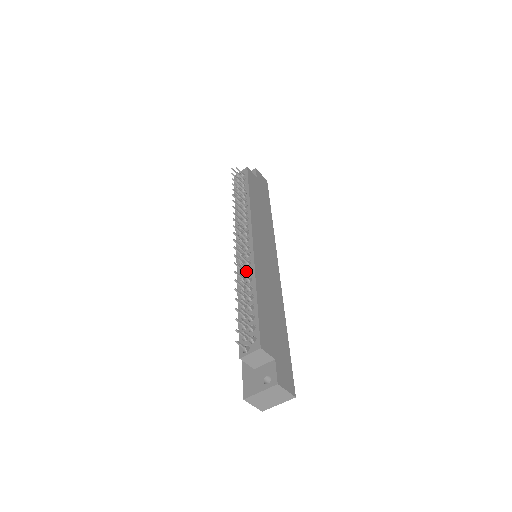
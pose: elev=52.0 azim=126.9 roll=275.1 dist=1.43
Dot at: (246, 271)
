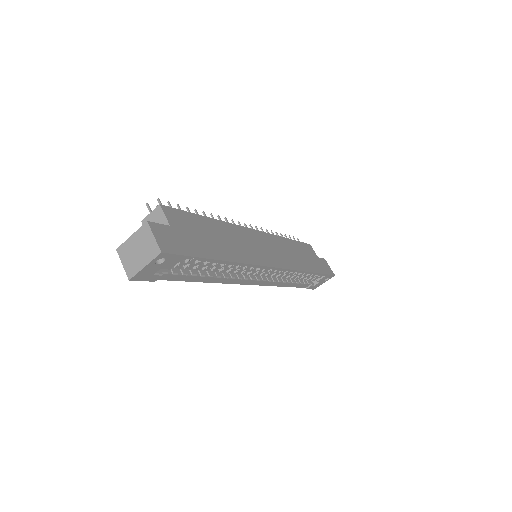
Dot at: occluded
